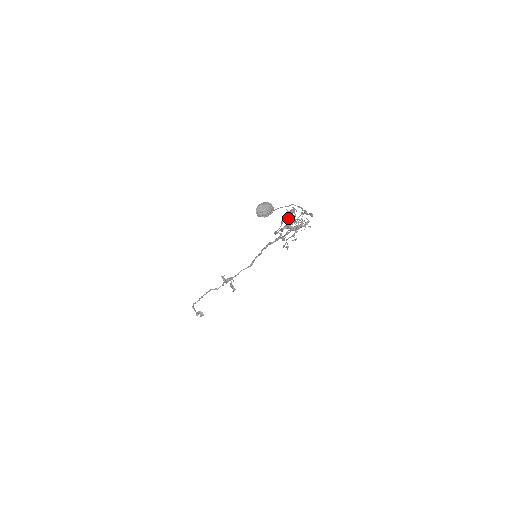
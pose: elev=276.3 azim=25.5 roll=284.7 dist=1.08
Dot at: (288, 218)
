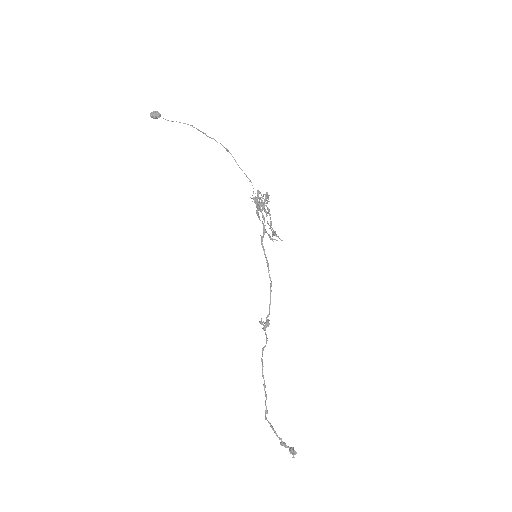
Dot at: (251, 198)
